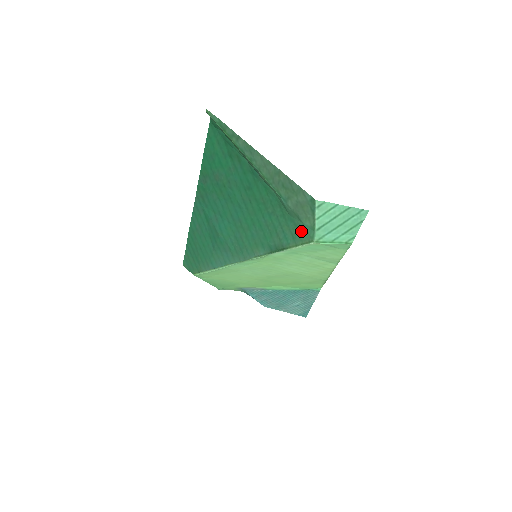
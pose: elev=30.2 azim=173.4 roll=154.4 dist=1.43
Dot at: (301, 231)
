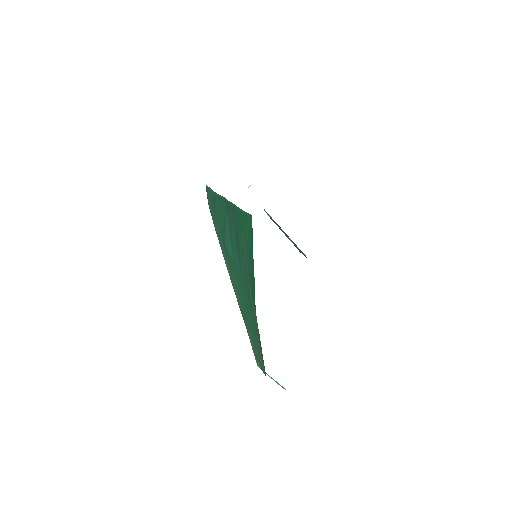
Dot at: (256, 353)
